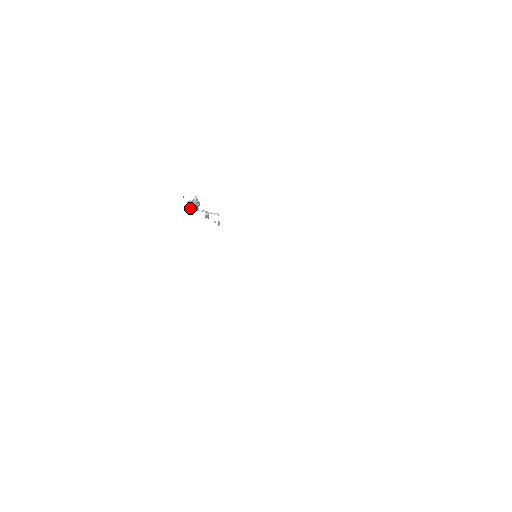
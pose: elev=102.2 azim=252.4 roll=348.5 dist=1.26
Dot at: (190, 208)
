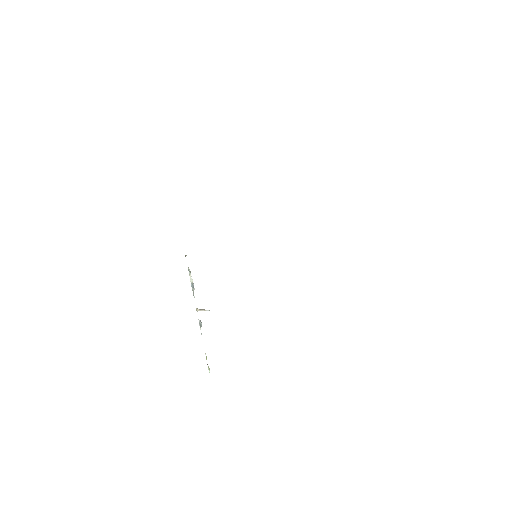
Dot at: (190, 275)
